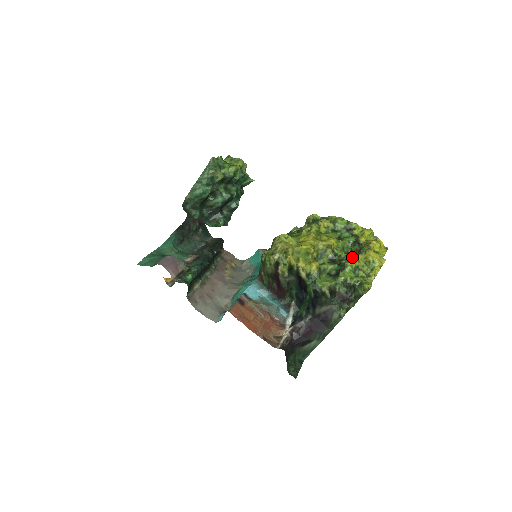
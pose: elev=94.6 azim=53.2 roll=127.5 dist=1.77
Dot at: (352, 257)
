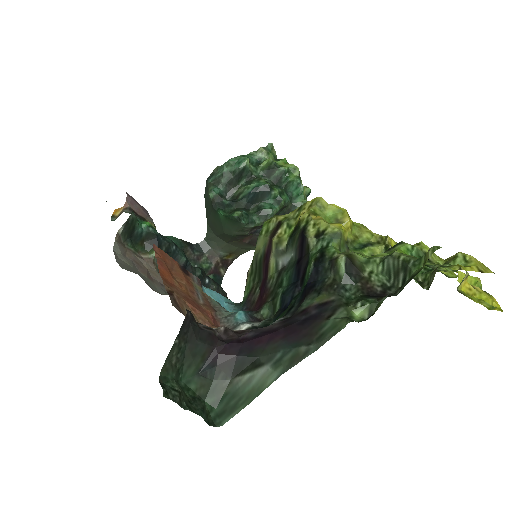
Dot at: (419, 242)
